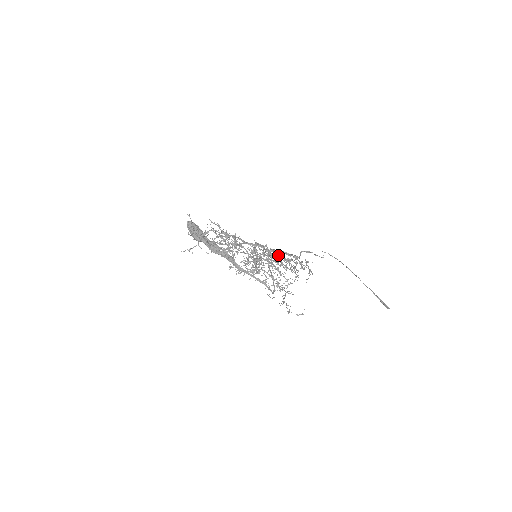
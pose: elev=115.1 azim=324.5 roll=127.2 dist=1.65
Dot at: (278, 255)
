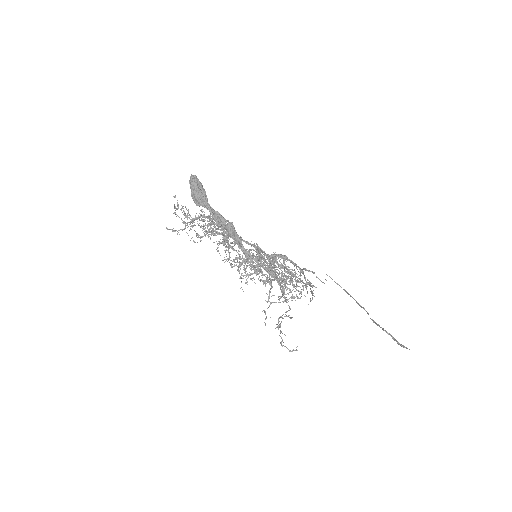
Dot at: occluded
